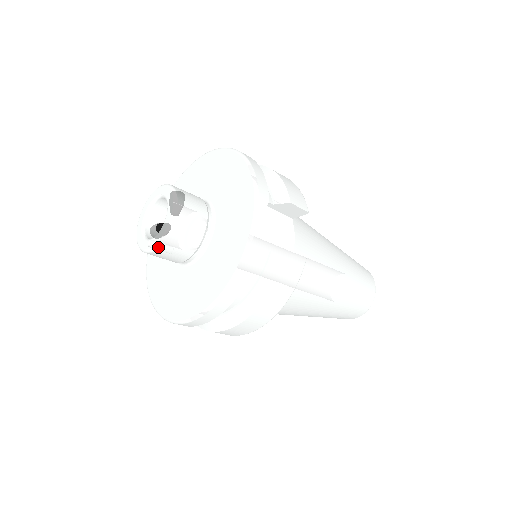
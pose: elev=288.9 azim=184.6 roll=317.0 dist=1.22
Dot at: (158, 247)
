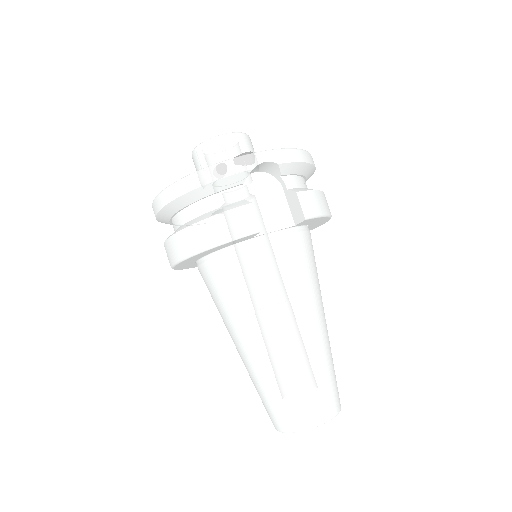
Dot at: (197, 148)
